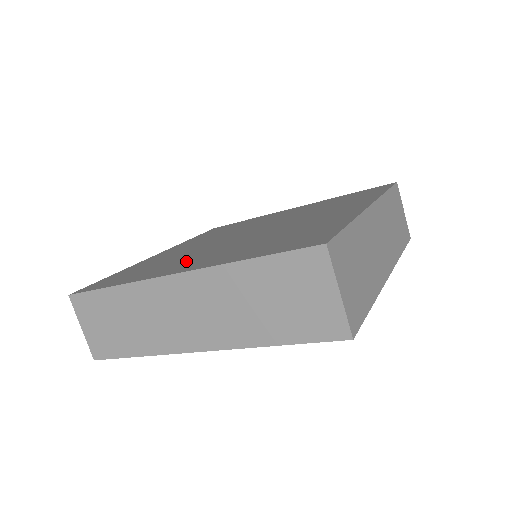
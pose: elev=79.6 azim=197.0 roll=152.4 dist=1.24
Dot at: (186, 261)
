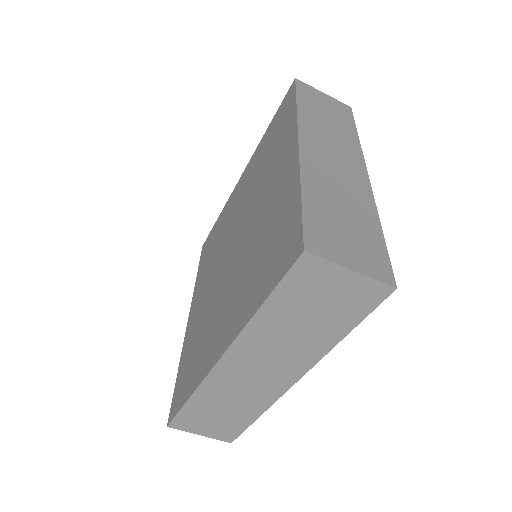
Dot at: (215, 328)
